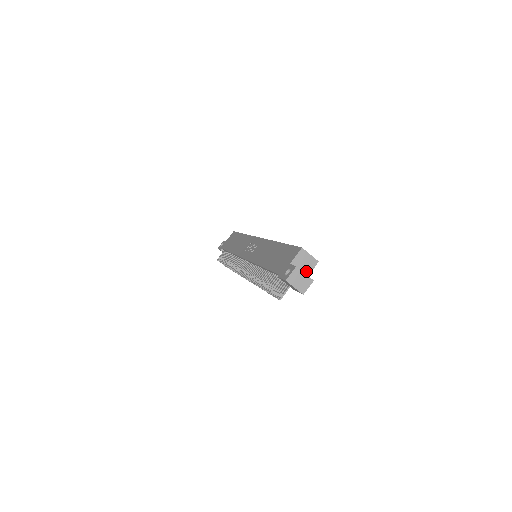
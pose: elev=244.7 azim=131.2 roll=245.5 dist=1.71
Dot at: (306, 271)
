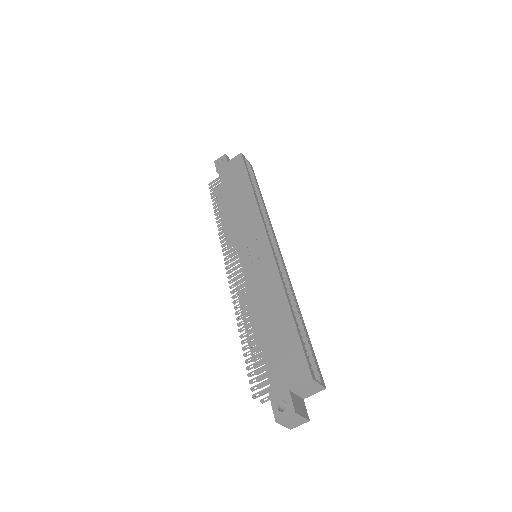
Dot at: (306, 395)
